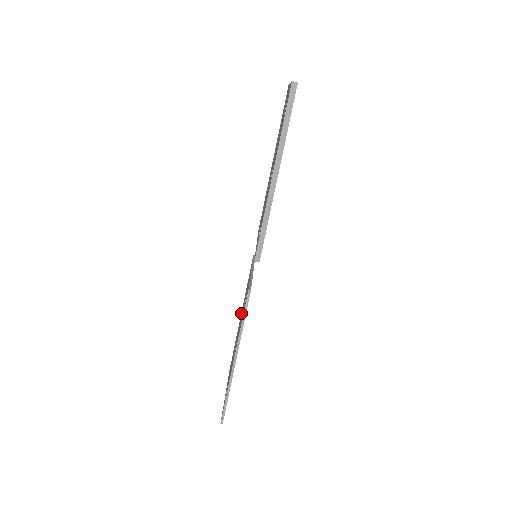
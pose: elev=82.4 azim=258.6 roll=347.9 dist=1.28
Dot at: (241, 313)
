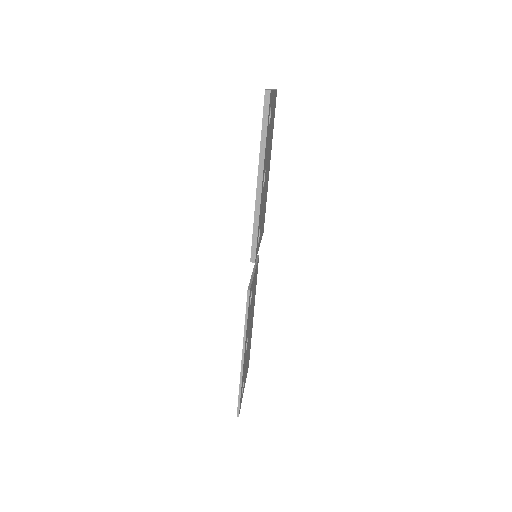
Dot at: occluded
